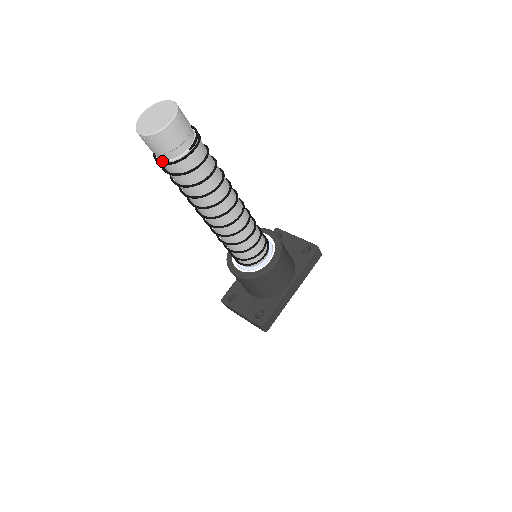
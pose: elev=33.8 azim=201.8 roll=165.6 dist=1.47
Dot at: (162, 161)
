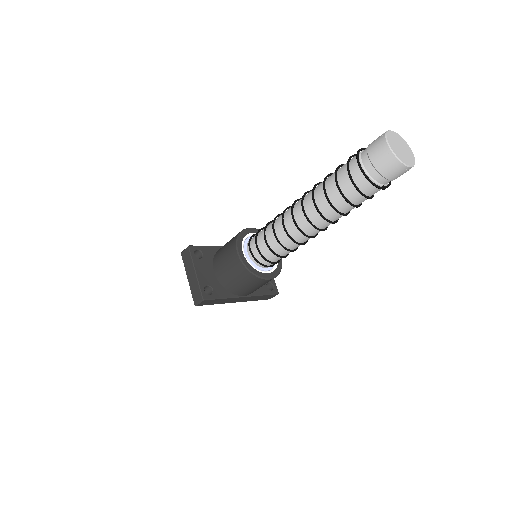
Dot at: (363, 167)
